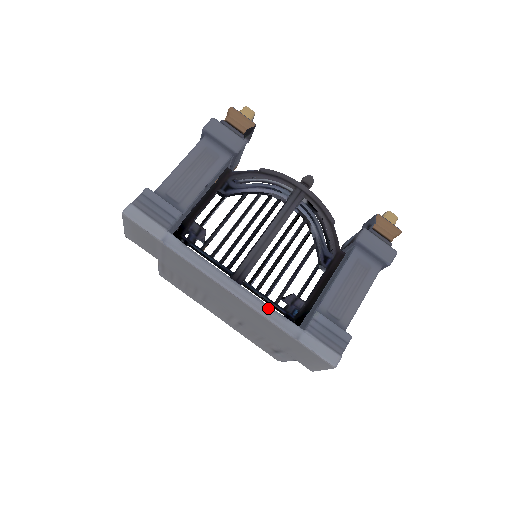
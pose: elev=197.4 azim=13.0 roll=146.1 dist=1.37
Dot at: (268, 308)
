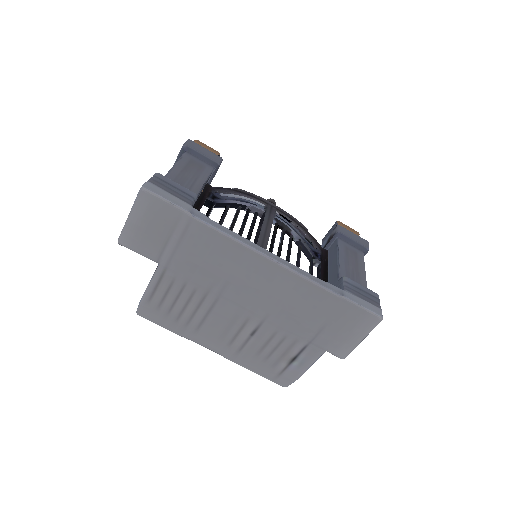
Dot at: (306, 272)
